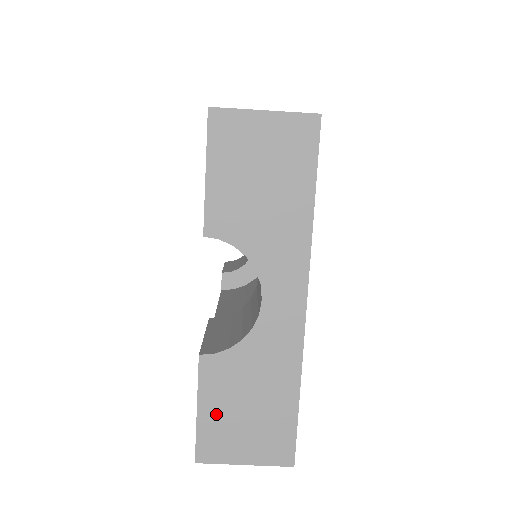
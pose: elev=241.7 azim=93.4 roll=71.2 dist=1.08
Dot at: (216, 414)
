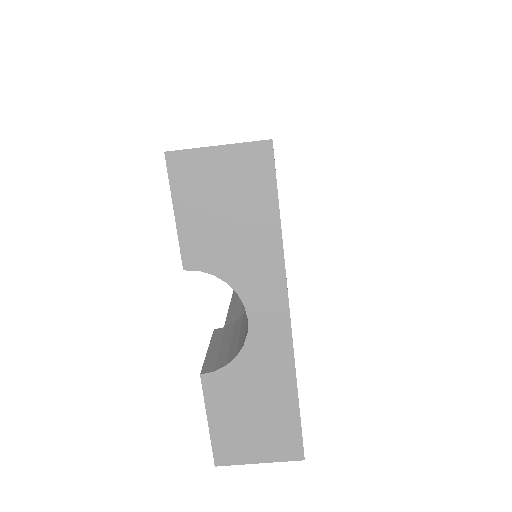
Dot at: (225, 423)
